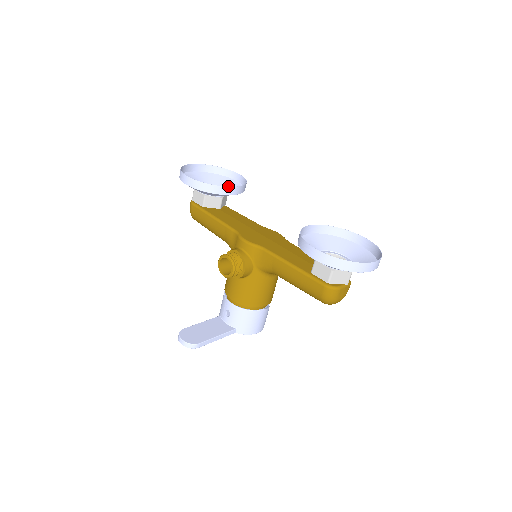
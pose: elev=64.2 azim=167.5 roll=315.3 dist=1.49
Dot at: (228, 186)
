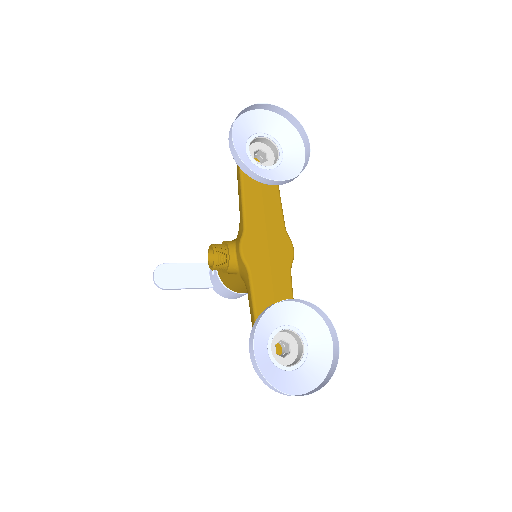
Dot at: (290, 152)
